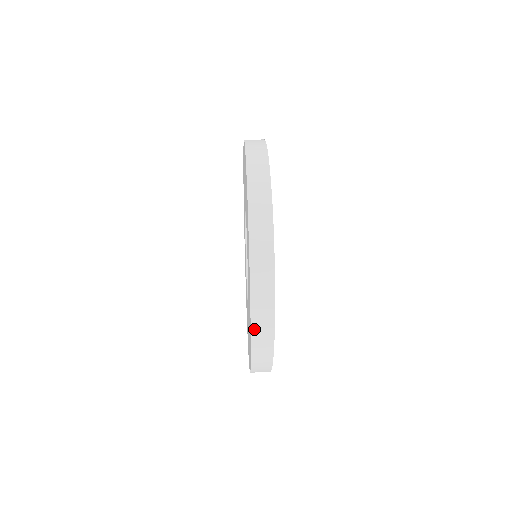
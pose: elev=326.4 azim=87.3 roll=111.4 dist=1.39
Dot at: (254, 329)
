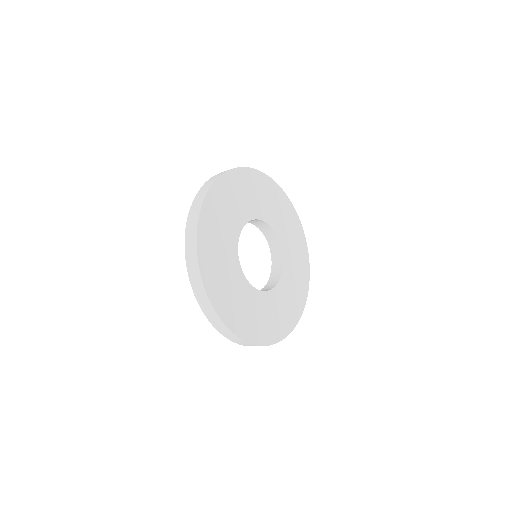
Dot at: (206, 313)
